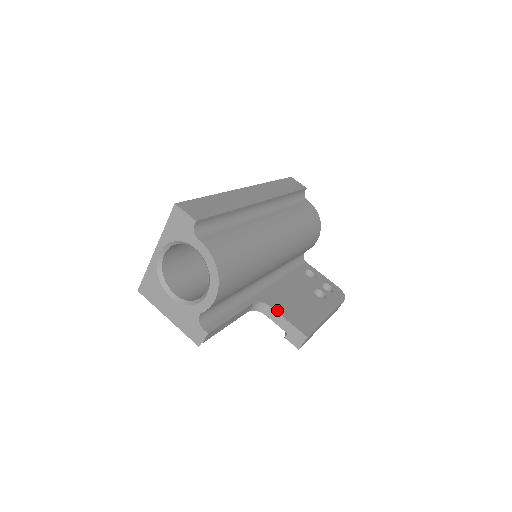
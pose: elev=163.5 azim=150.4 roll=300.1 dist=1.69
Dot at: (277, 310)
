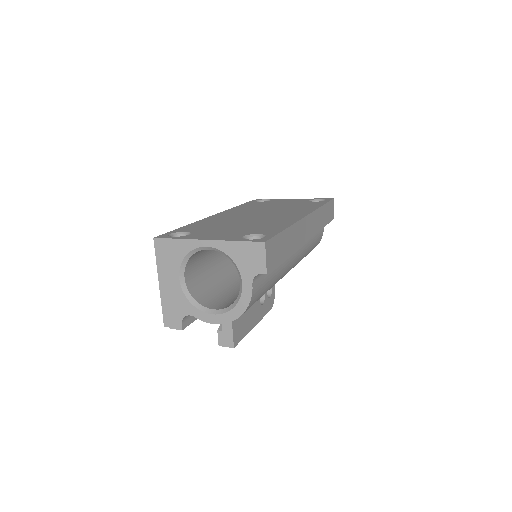
Dot at: occluded
